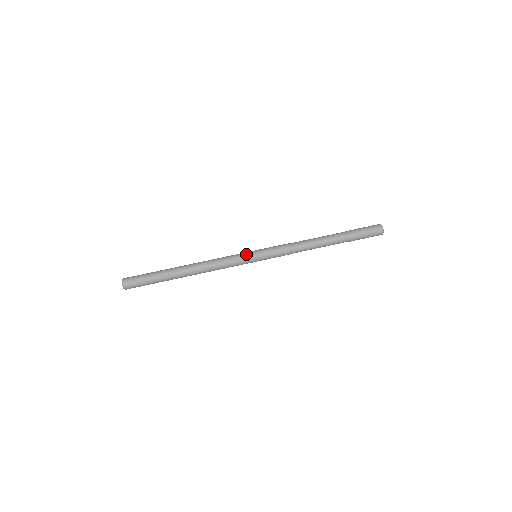
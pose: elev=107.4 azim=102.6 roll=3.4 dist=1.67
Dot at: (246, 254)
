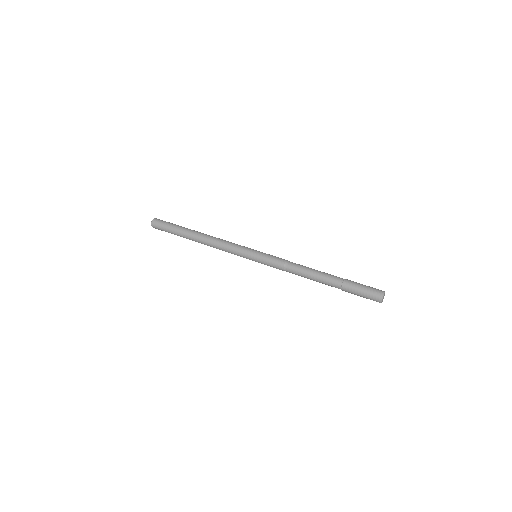
Dot at: (246, 251)
